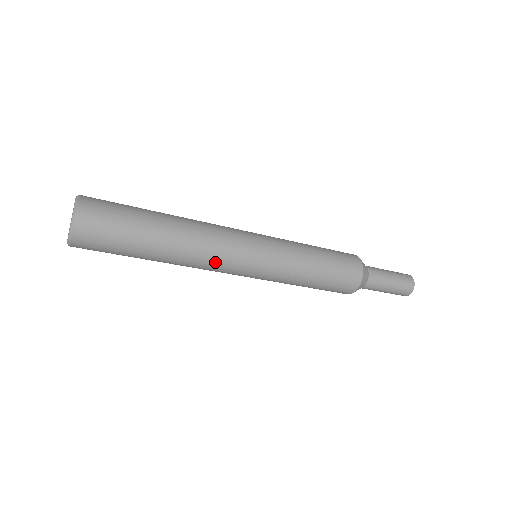
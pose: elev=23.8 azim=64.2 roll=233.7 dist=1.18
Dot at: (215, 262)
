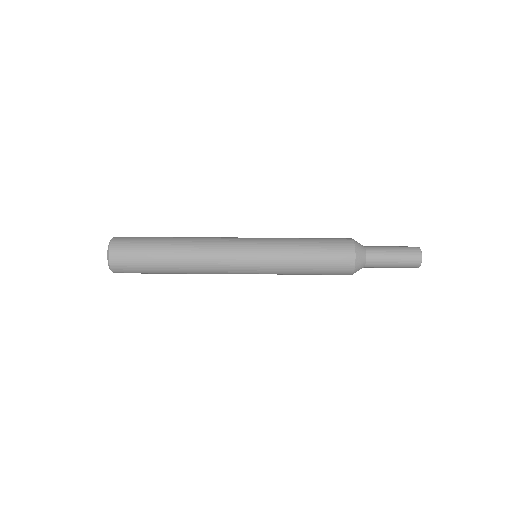
Dot at: (216, 251)
